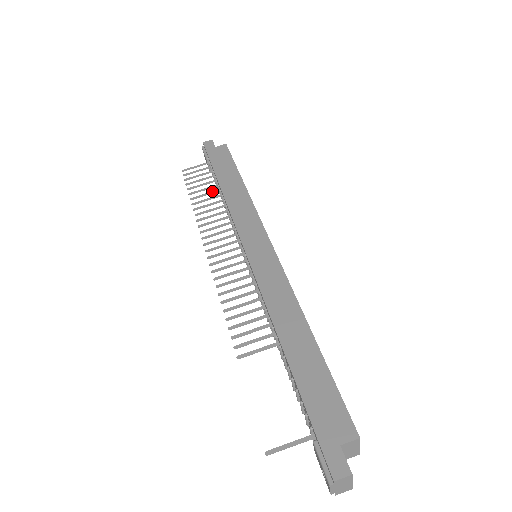
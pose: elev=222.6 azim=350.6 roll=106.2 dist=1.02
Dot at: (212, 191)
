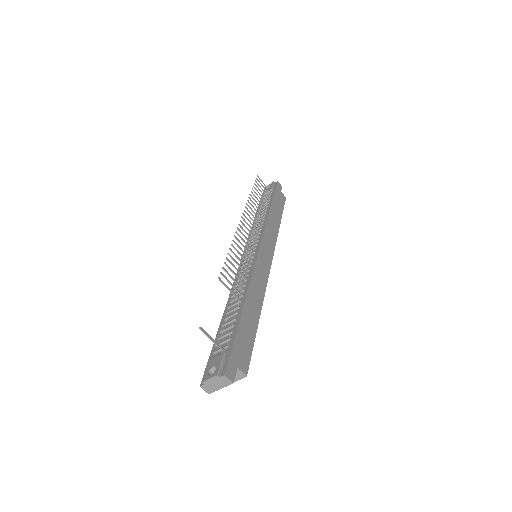
Dot at: occluded
